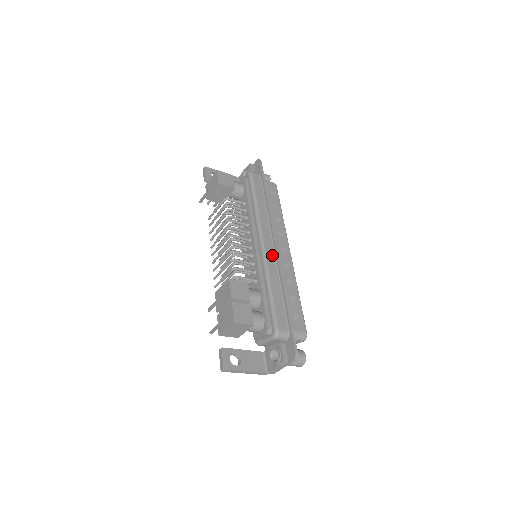
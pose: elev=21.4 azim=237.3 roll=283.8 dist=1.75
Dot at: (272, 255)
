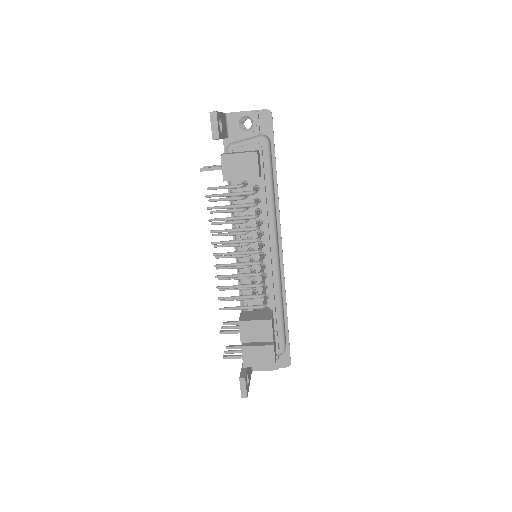
Dot at: (280, 264)
